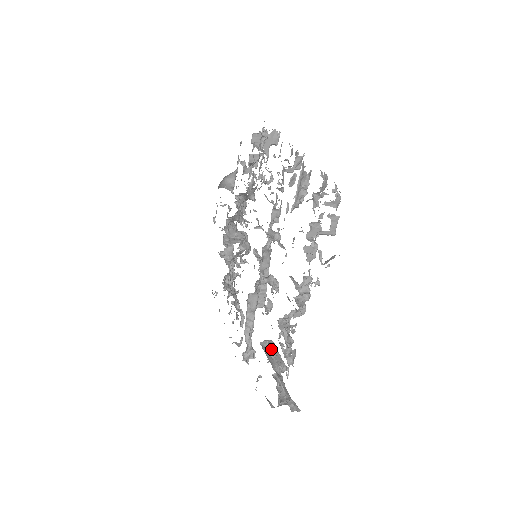
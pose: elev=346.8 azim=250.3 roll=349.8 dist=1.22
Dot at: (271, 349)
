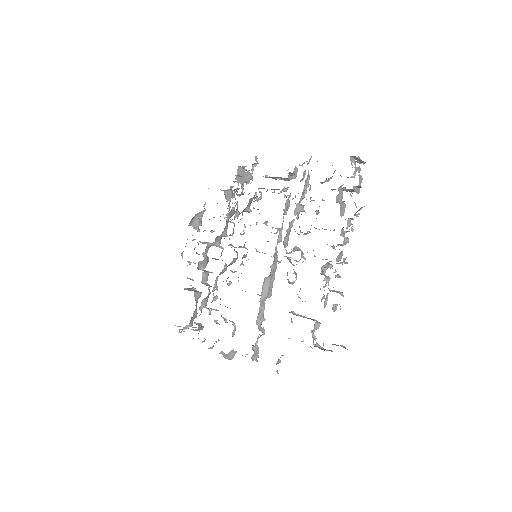
Dot at: (300, 315)
